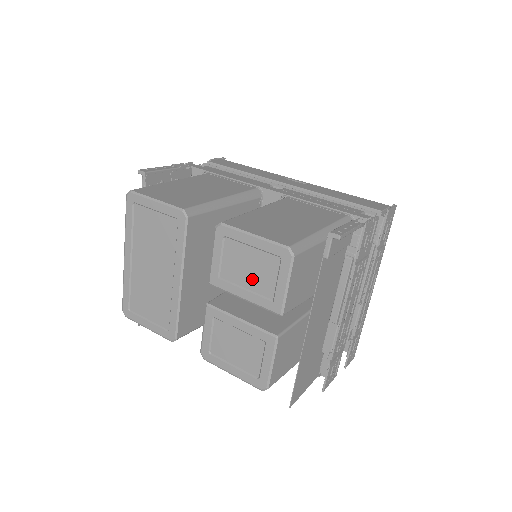
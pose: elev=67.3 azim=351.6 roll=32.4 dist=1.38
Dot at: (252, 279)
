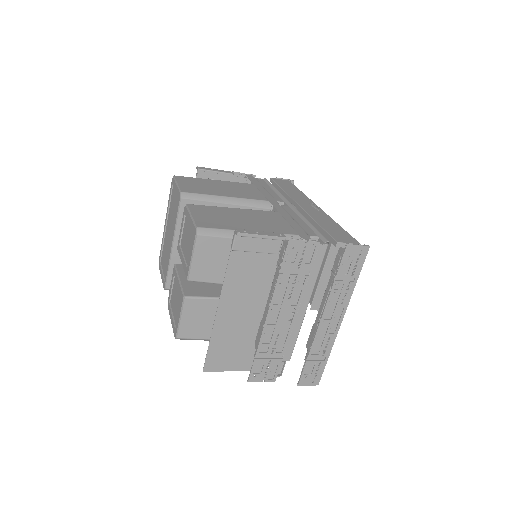
Dot at: (186, 249)
